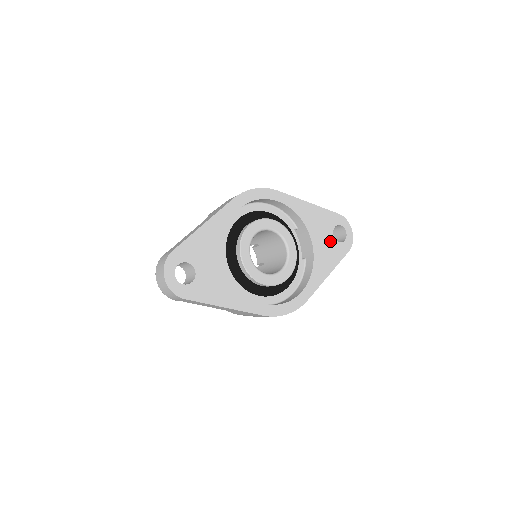
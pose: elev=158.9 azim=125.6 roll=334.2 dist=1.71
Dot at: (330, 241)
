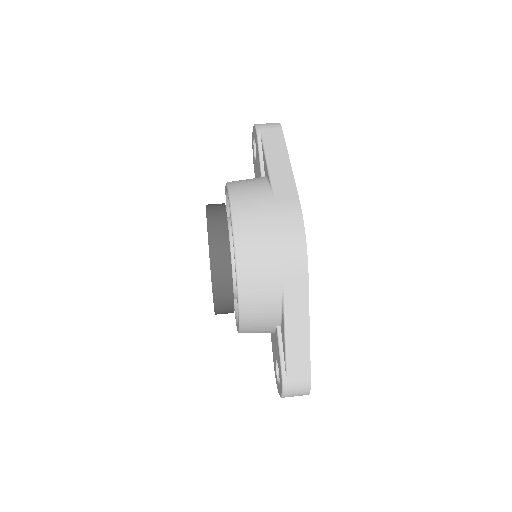
Dot at: occluded
